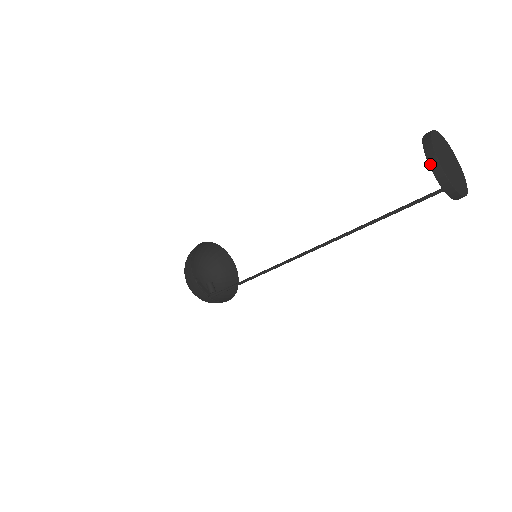
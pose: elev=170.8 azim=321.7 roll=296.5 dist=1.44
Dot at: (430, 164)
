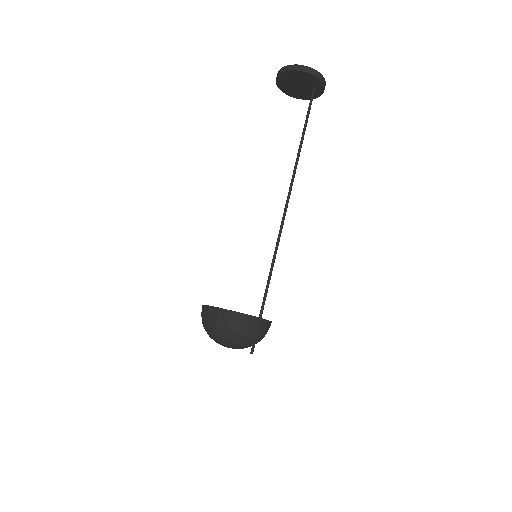
Dot at: (300, 70)
